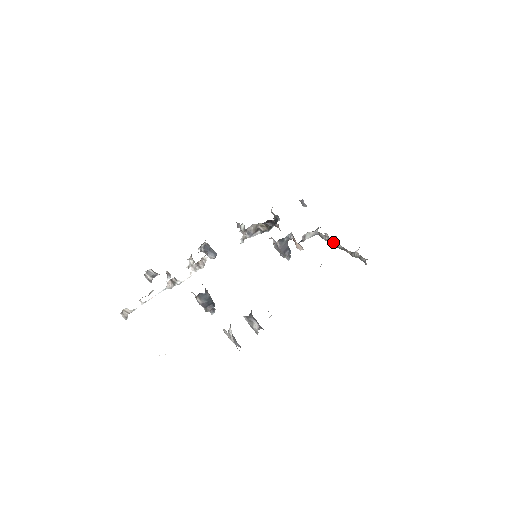
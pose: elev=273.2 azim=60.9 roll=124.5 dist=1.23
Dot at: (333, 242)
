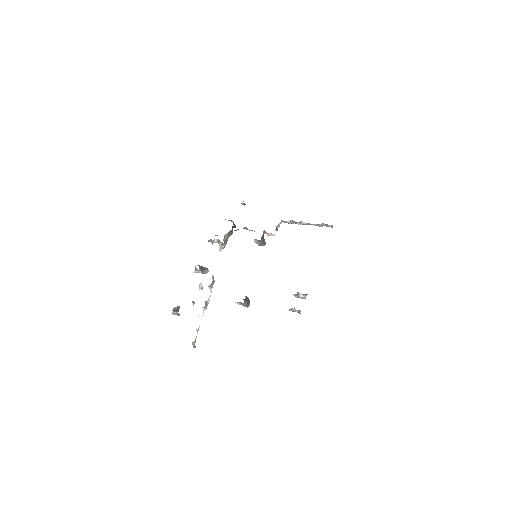
Dot at: (300, 223)
